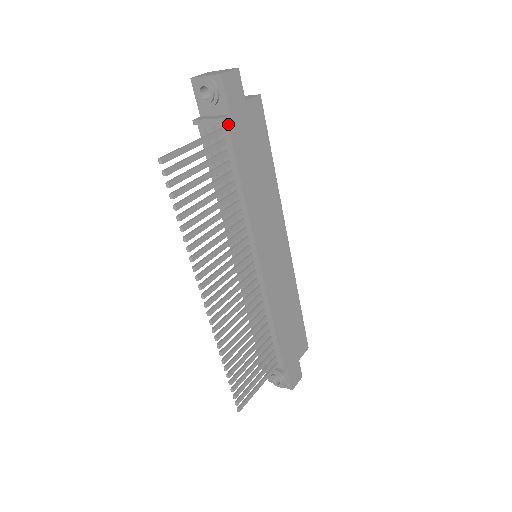
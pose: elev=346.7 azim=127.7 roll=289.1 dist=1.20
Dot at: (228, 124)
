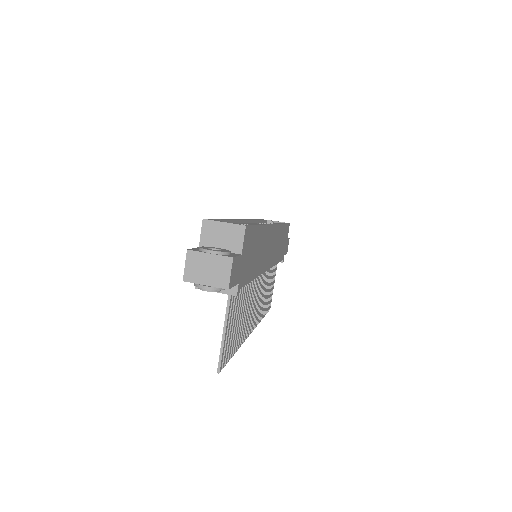
Dot at: (239, 288)
